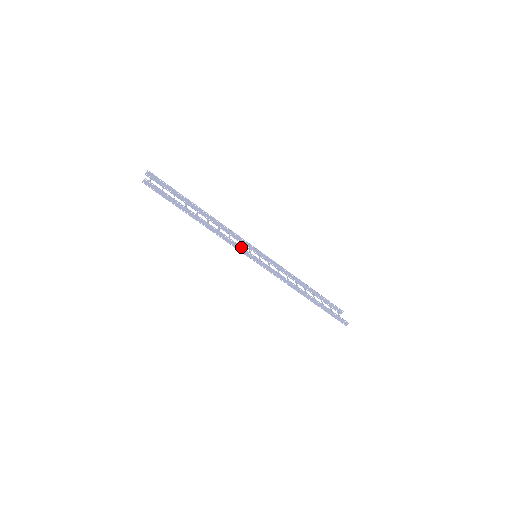
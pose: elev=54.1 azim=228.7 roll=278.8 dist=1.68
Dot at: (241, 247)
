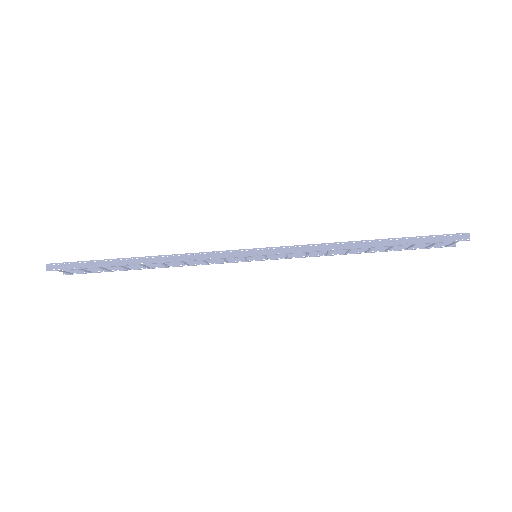
Dot at: (219, 252)
